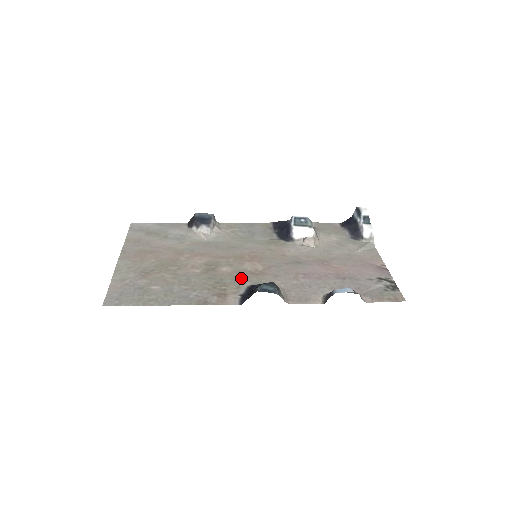
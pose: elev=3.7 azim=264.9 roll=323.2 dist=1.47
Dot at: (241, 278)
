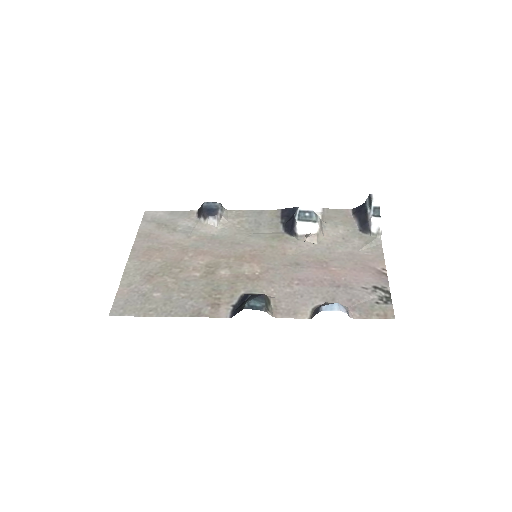
Dot at: (237, 284)
